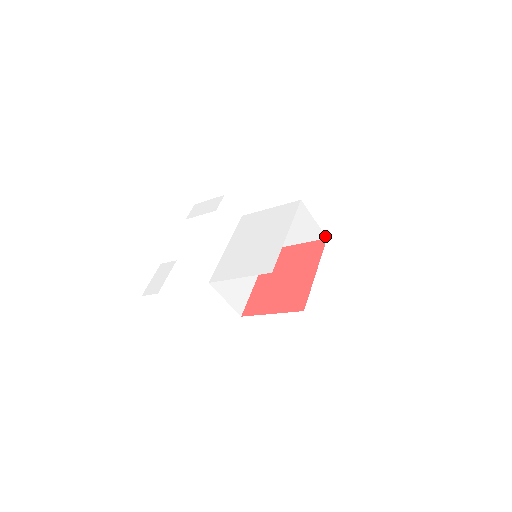
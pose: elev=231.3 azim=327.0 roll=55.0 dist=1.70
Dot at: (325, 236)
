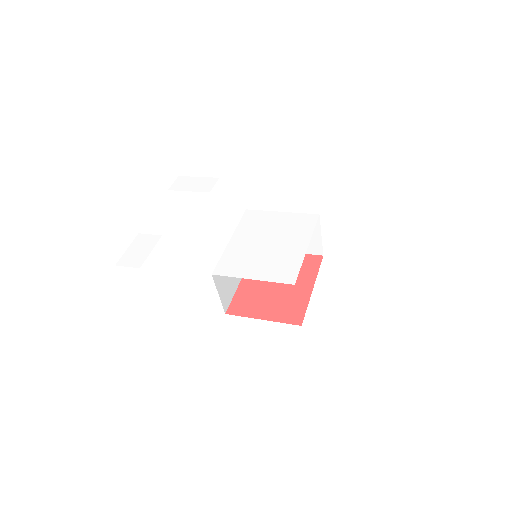
Dot at: (322, 253)
